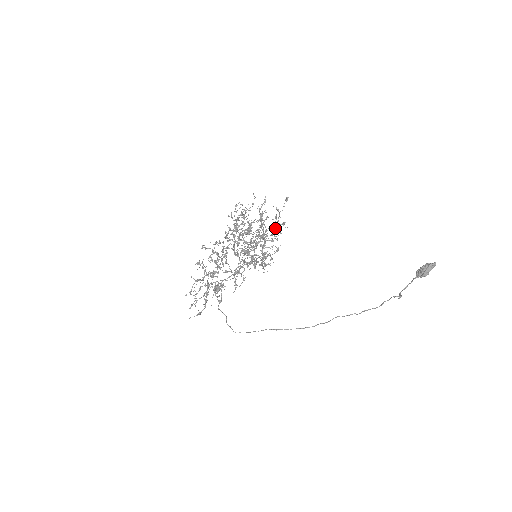
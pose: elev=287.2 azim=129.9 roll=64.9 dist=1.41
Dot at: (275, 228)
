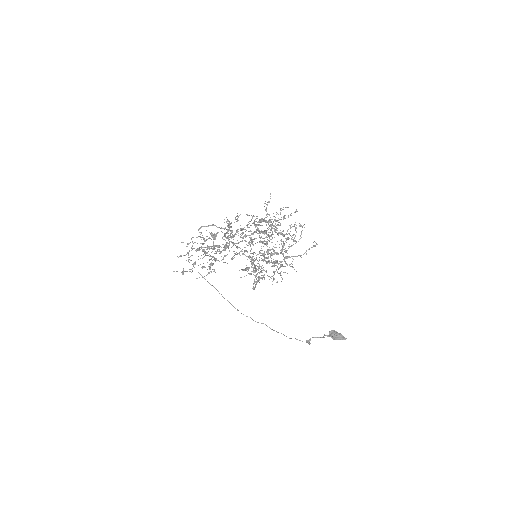
Dot at: occluded
